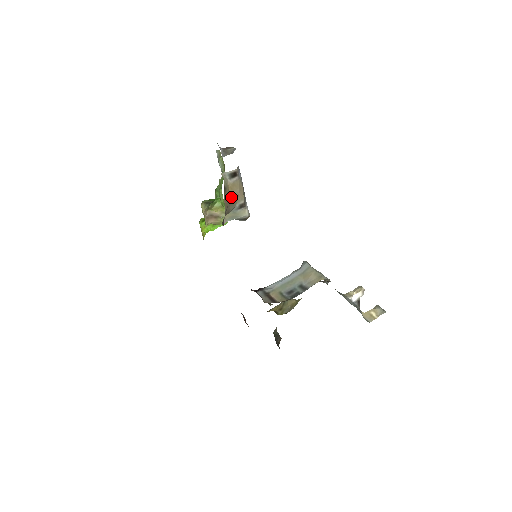
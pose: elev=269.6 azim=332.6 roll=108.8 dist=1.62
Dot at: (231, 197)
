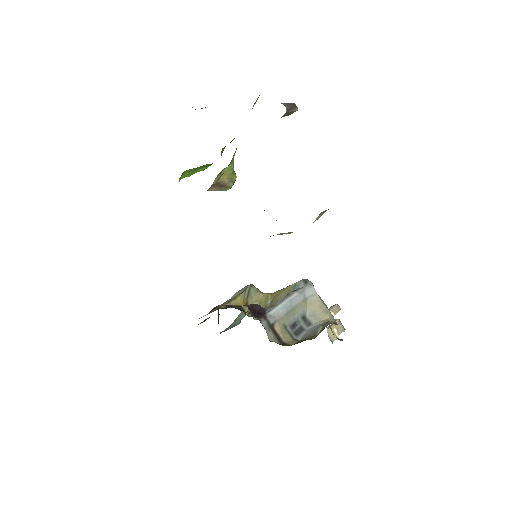
Dot at: occluded
